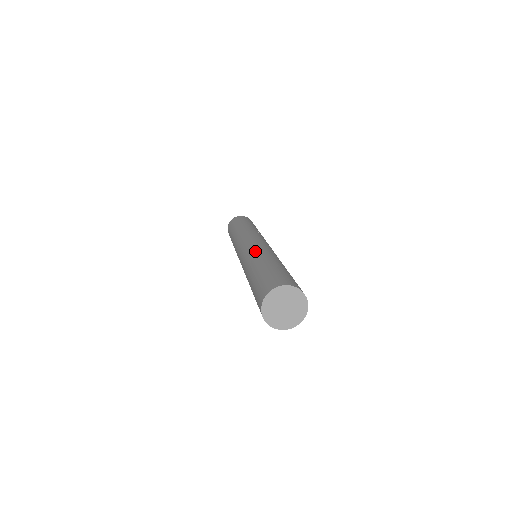
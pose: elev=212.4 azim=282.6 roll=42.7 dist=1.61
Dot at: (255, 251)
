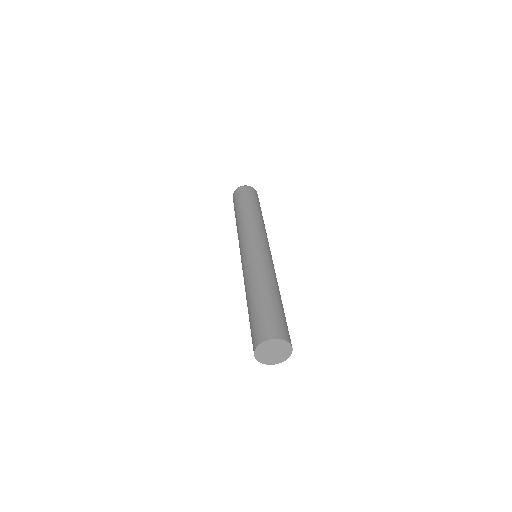
Dot at: (253, 268)
